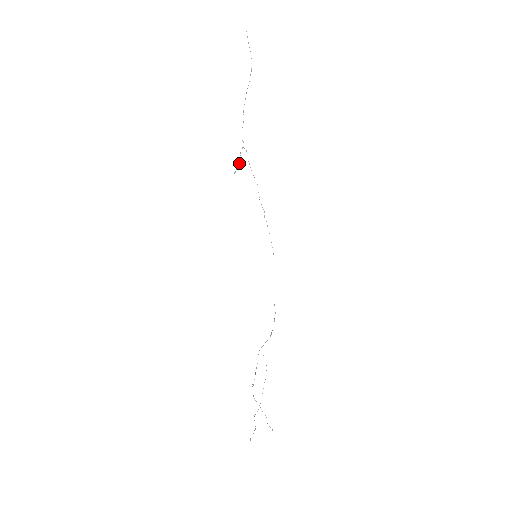
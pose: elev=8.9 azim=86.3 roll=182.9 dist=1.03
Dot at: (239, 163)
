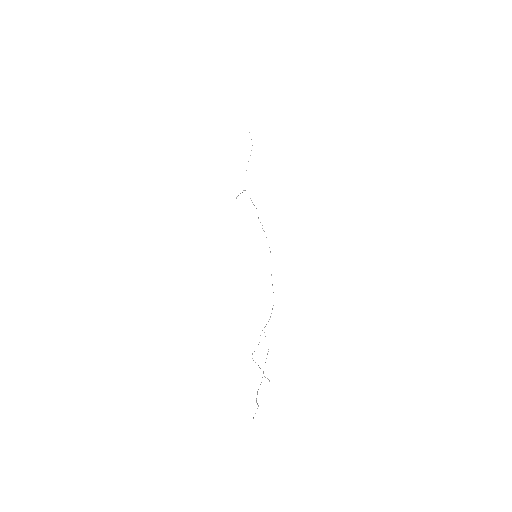
Dot at: occluded
